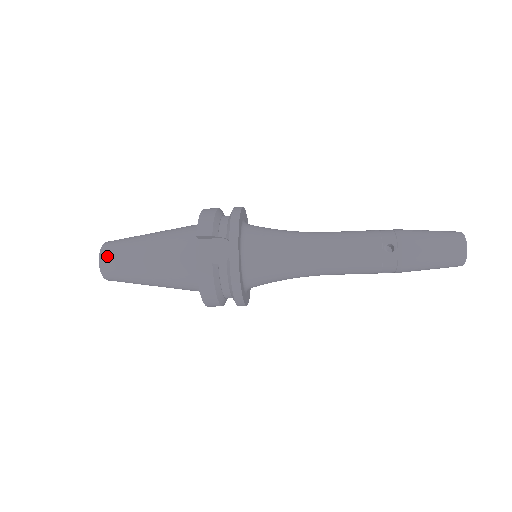
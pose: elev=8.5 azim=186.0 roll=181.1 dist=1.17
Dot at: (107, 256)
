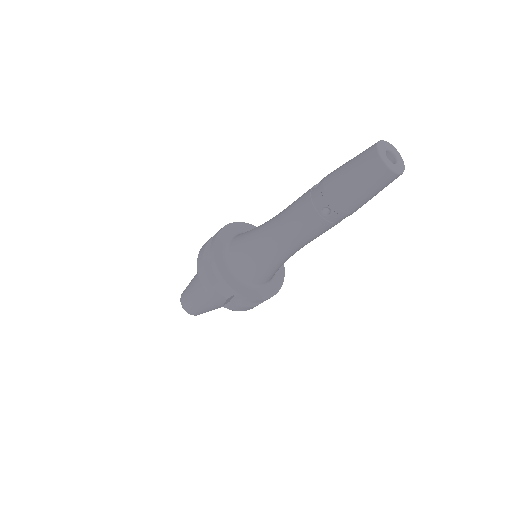
Dot at: (187, 310)
